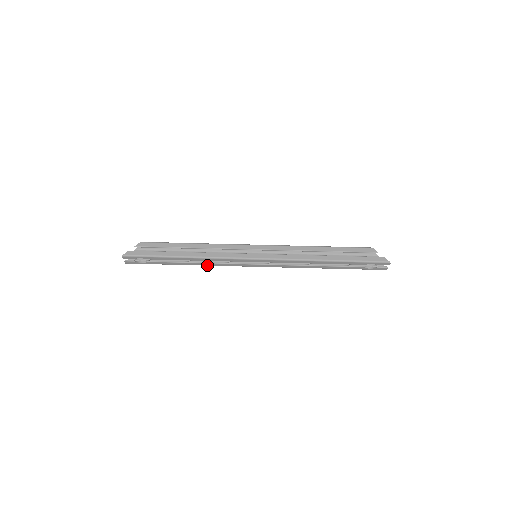
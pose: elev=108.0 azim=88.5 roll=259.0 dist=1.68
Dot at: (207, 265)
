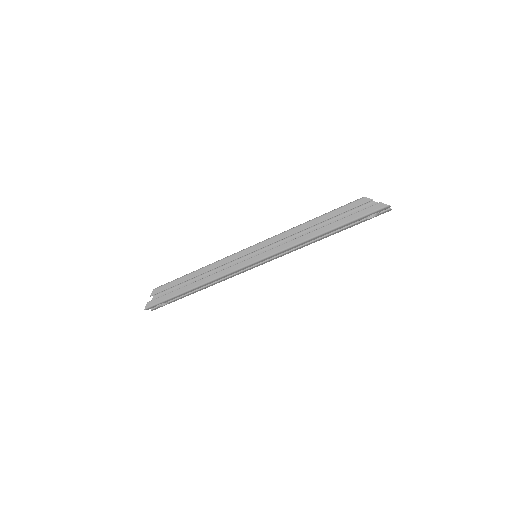
Dot at: occluded
